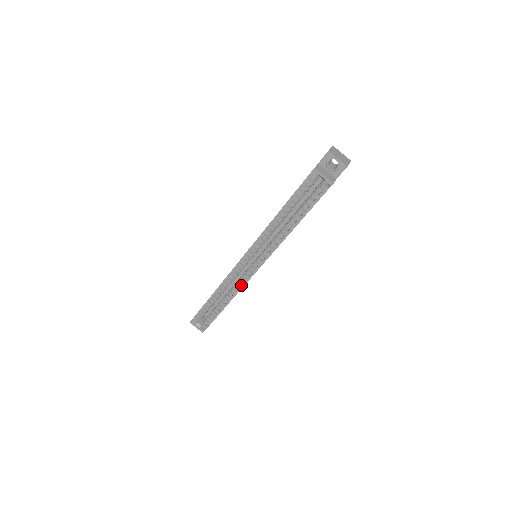
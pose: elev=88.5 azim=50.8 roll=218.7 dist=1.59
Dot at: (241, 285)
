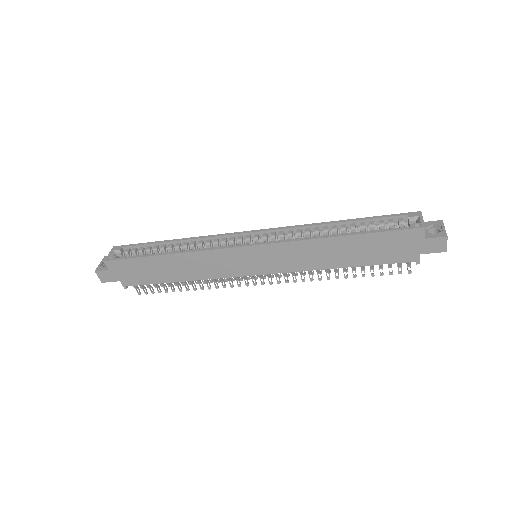
Dot at: (215, 247)
